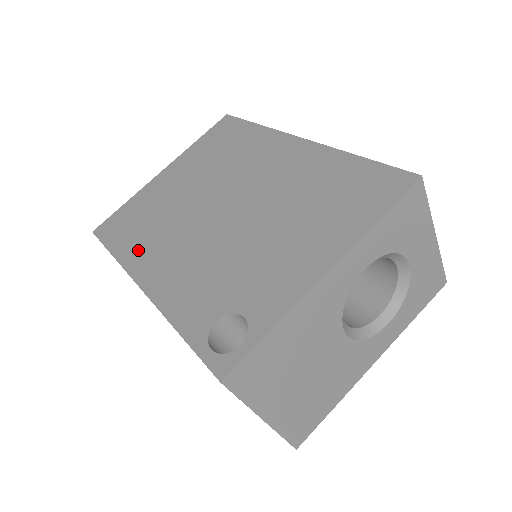
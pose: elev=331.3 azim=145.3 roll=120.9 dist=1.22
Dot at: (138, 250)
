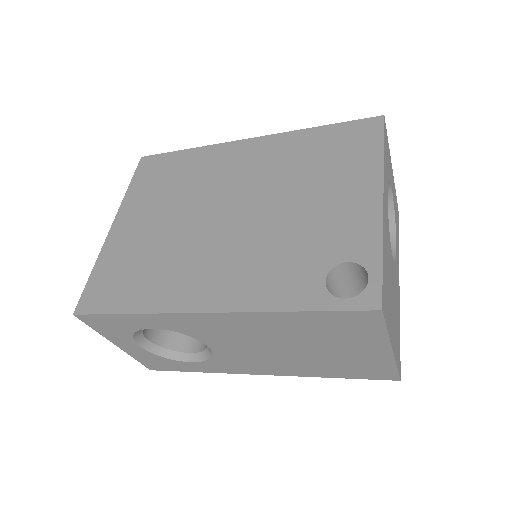
Dot at: (163, 291)
